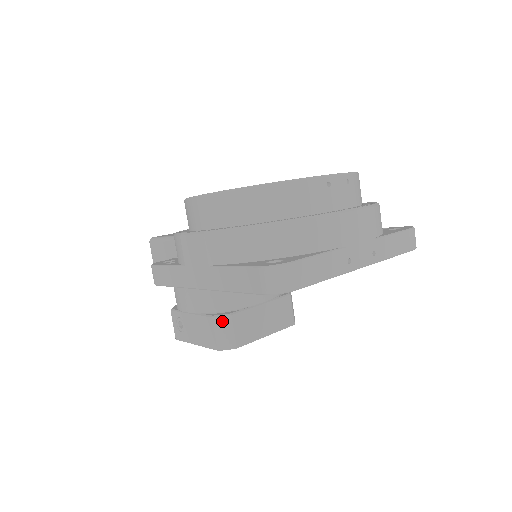
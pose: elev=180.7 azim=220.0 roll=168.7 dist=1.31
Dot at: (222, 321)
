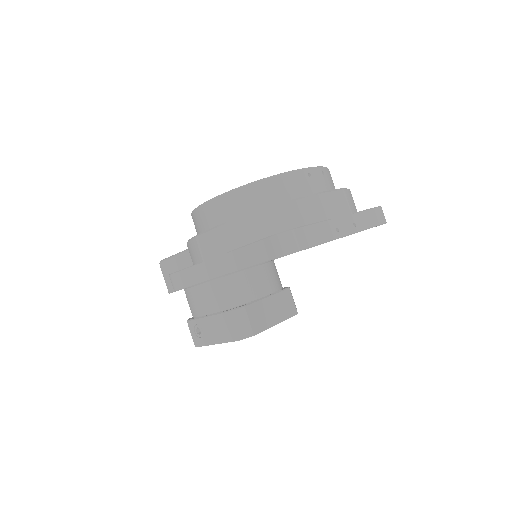
Dot at: (237, 313)
